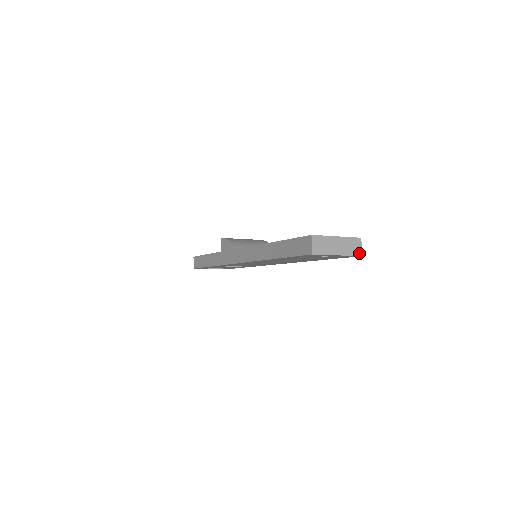
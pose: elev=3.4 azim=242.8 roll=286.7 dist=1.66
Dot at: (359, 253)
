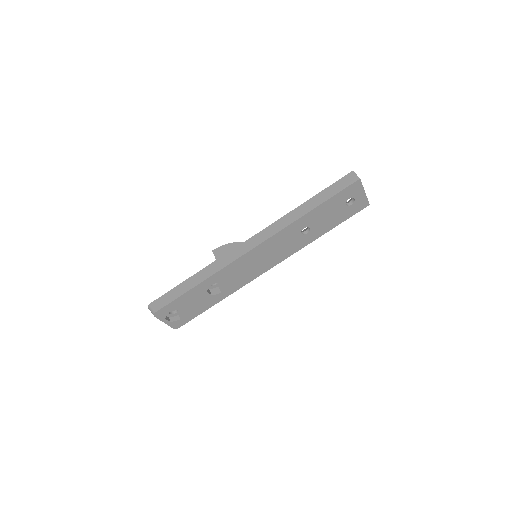
Dot at: (368, 202)
